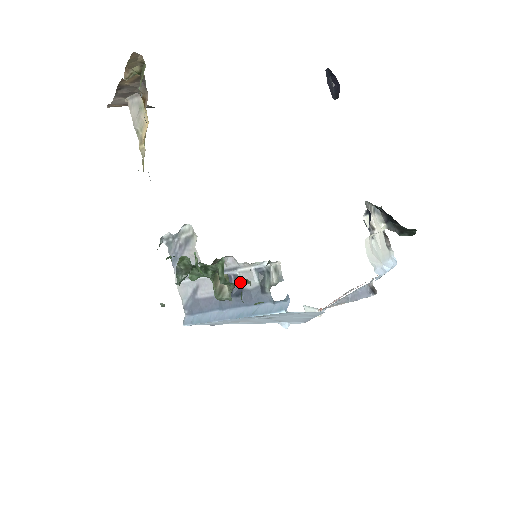
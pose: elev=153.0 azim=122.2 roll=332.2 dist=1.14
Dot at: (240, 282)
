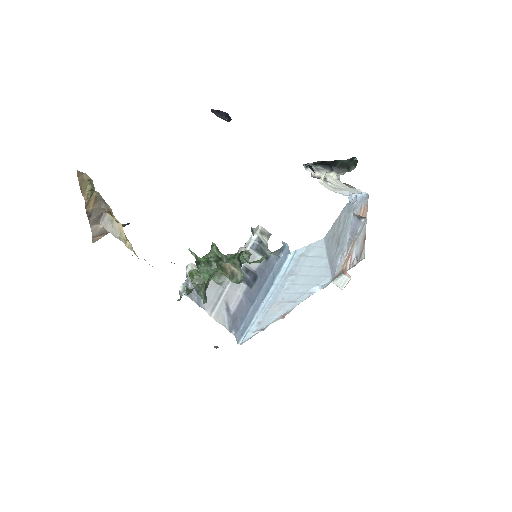
Dot at: (243, 259)
